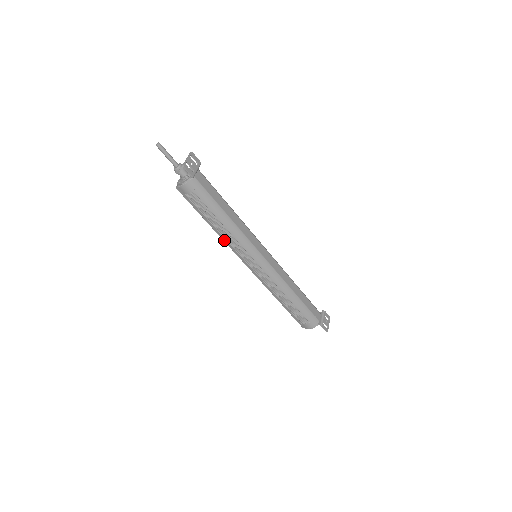
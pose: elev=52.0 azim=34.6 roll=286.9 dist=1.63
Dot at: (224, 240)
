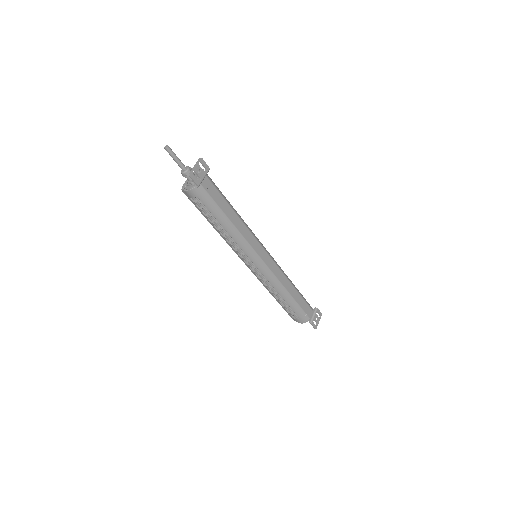
Dot at: (225, 240)
